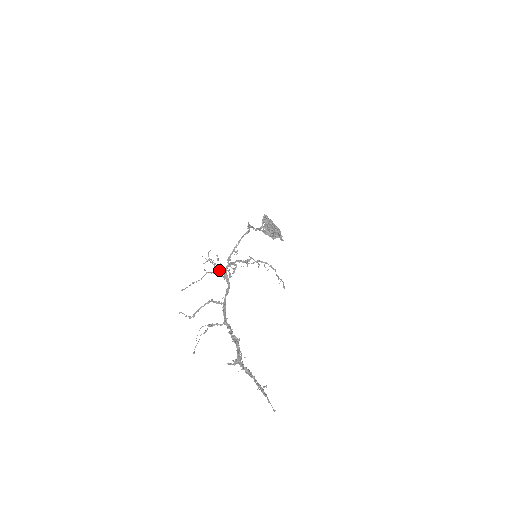
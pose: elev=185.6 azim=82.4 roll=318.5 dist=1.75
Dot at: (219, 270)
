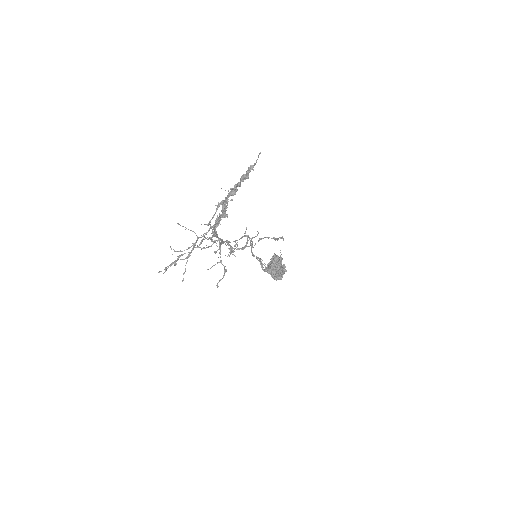
Dot at: (214, 265)
